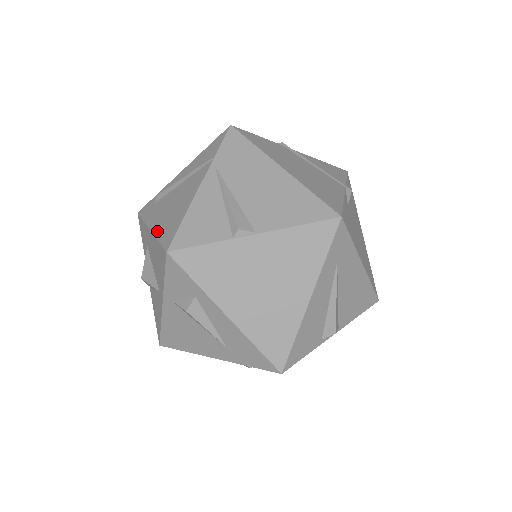
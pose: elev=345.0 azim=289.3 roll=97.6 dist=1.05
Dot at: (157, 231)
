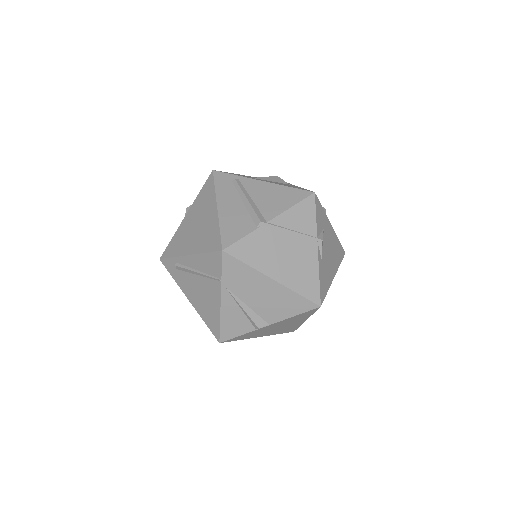
Dot at: (199, 312)
